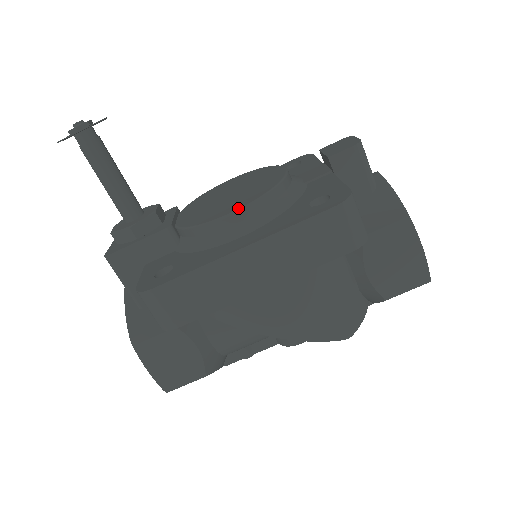
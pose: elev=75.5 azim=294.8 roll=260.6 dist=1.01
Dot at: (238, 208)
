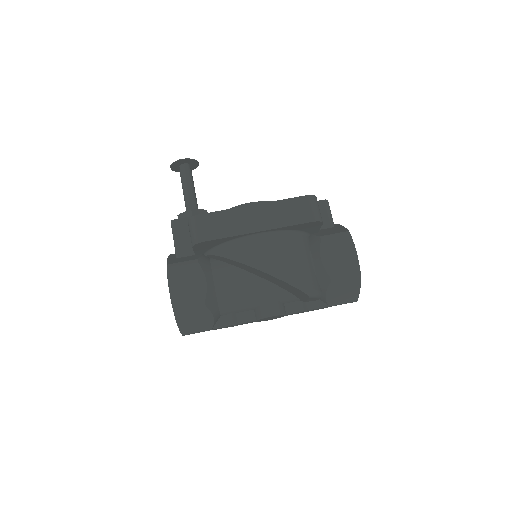
Dot at: (255, 202)
